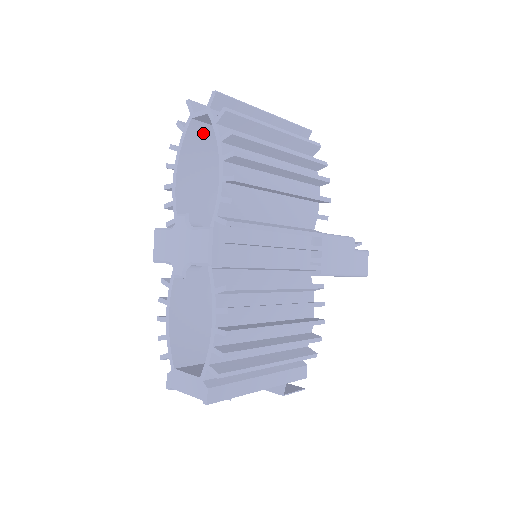
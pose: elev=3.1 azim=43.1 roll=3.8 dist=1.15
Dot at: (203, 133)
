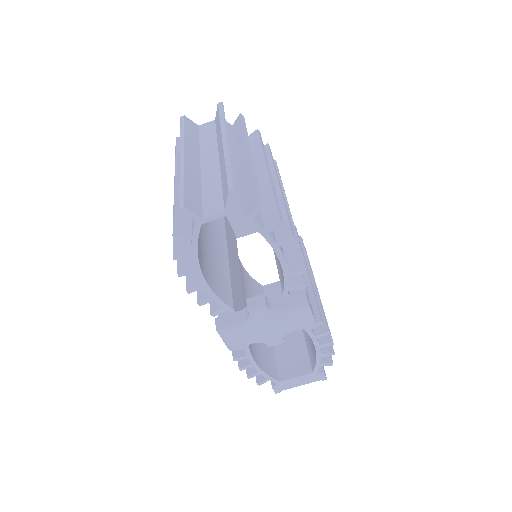
Dot at: occluded
